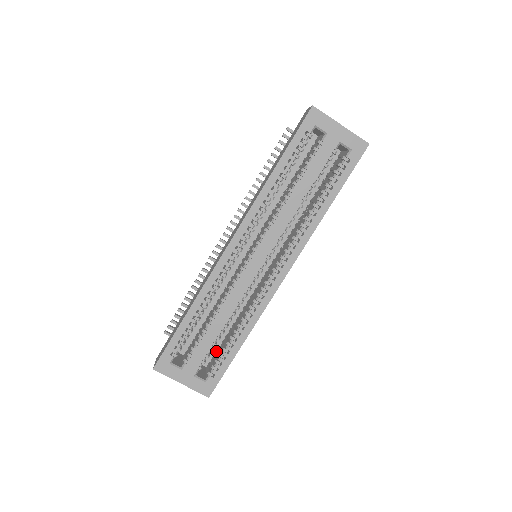
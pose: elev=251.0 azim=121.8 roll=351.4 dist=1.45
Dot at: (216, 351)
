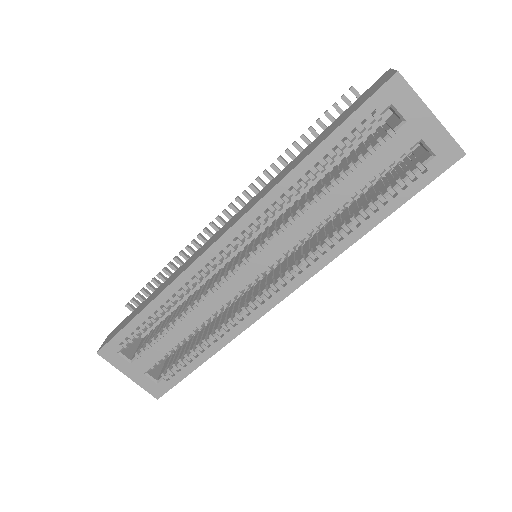
Dot at: (182, 345)
